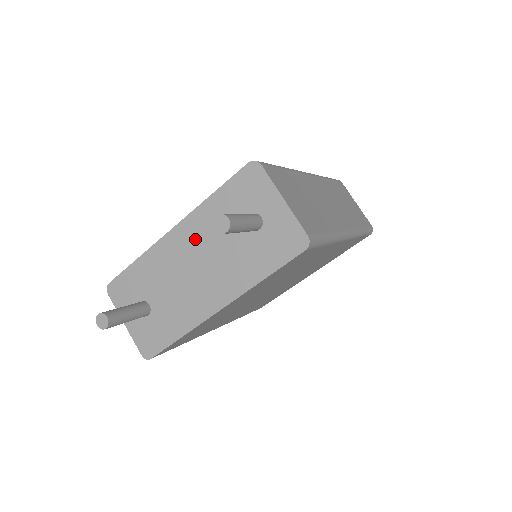
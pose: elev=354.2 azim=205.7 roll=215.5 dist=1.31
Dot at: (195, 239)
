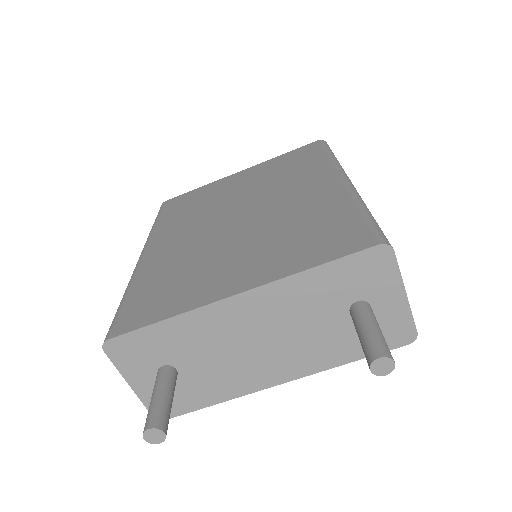
Dot at: (270, 312)
